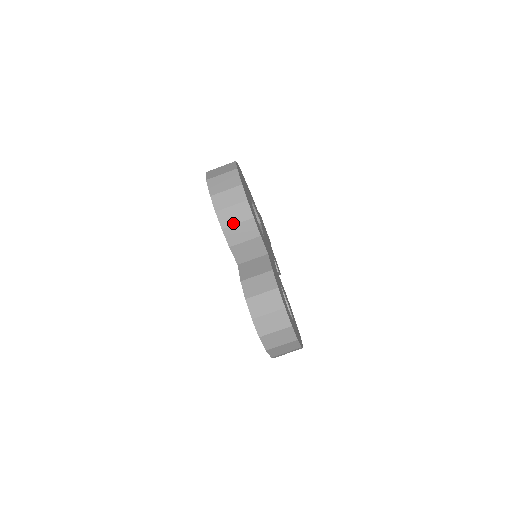
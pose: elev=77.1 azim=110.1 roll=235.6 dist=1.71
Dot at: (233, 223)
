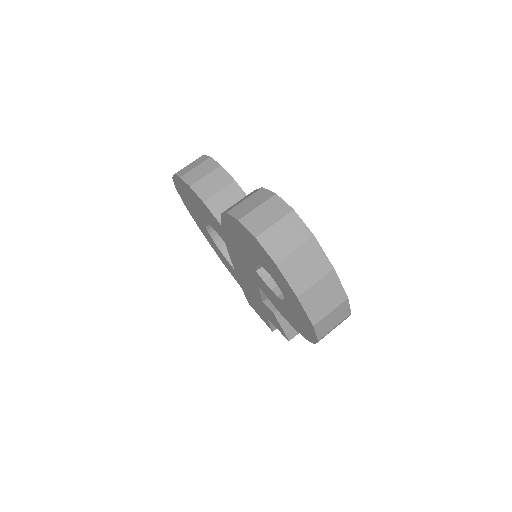
Dot at: (200, 177)
